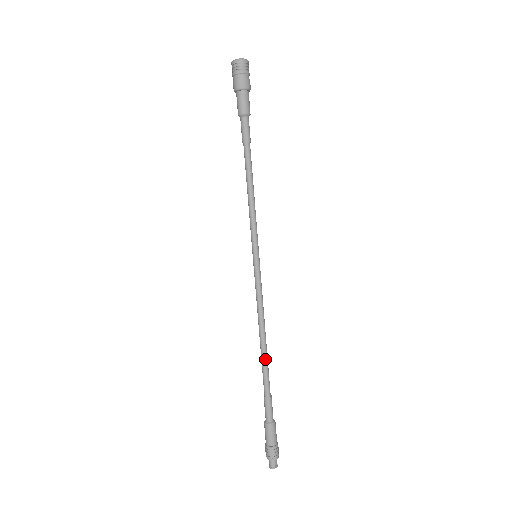
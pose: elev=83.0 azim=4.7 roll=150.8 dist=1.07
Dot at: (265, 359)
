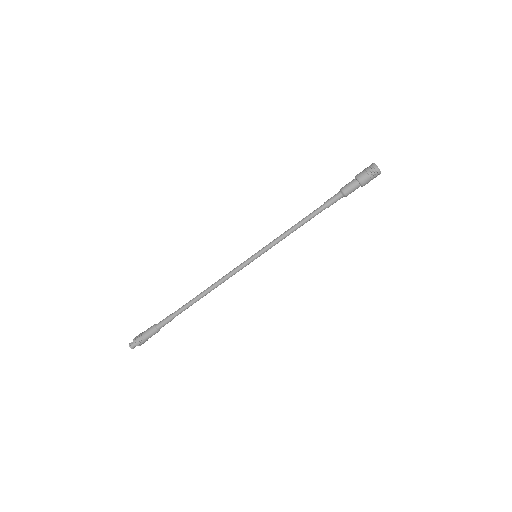
Dot at: (195, 302)
